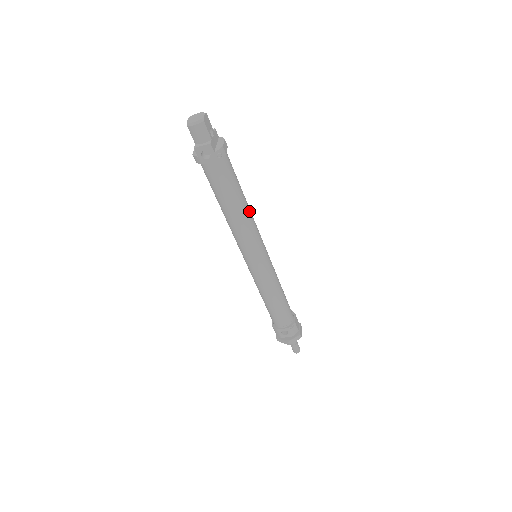
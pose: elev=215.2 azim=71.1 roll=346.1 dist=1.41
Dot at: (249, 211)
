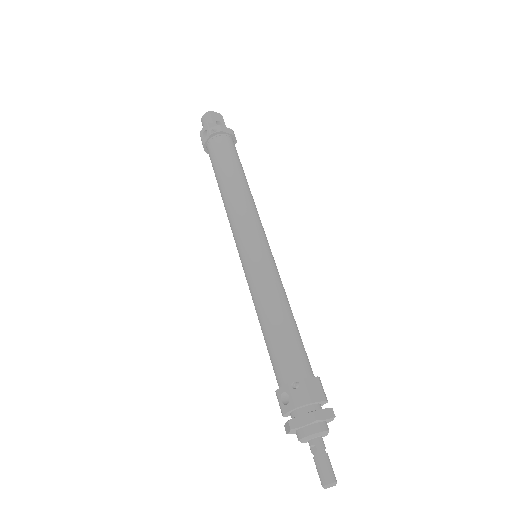
Dot at: (244, 190)
